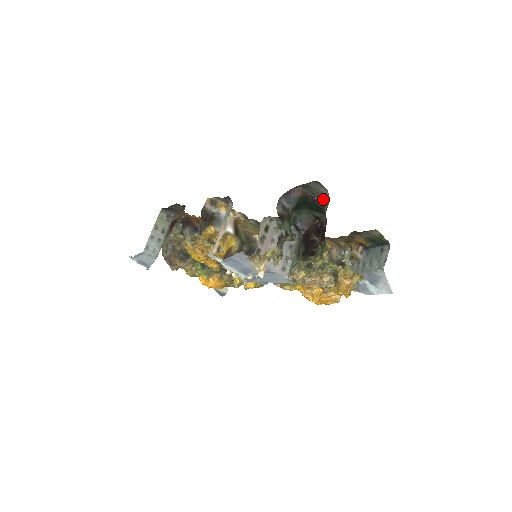
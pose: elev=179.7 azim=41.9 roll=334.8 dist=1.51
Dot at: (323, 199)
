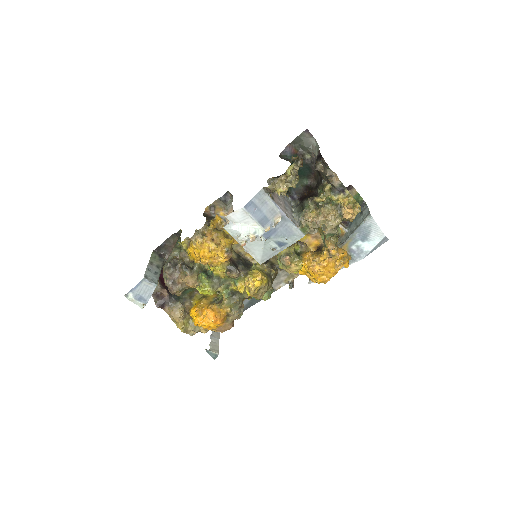
Dot at: (312, 149)
